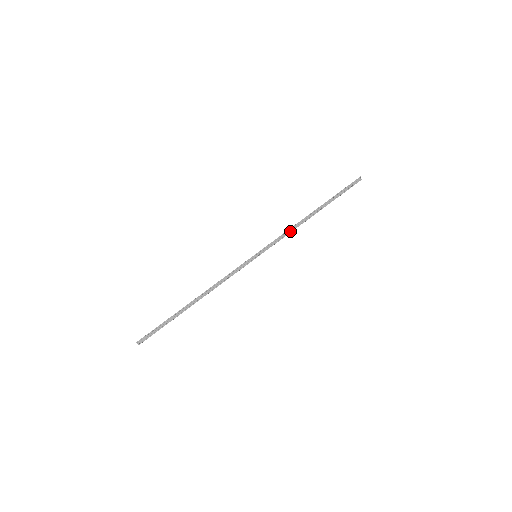
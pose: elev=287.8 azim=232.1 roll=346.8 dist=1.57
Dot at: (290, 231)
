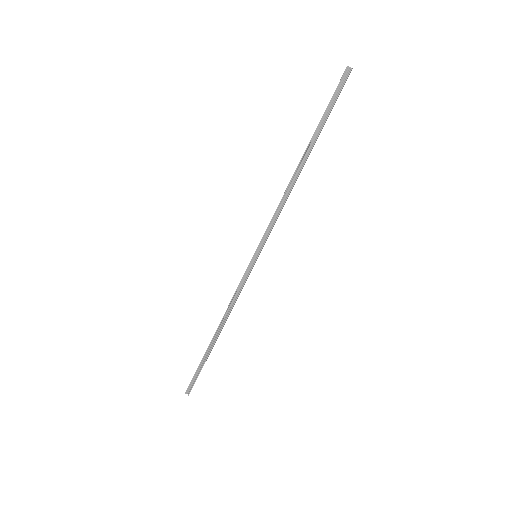
Dot at: (282, 204)
